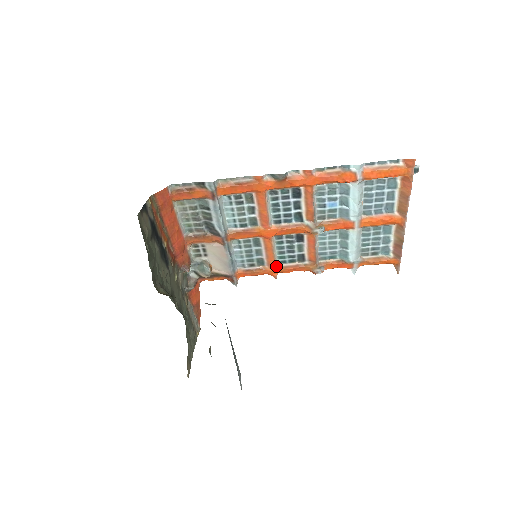
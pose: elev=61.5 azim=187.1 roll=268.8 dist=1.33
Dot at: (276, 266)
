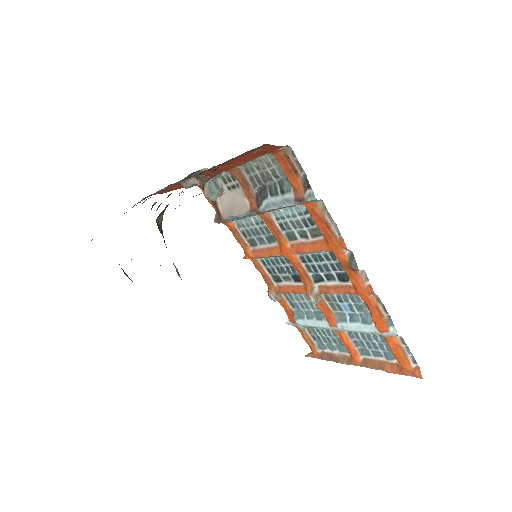
Dot at: (256, 258)
